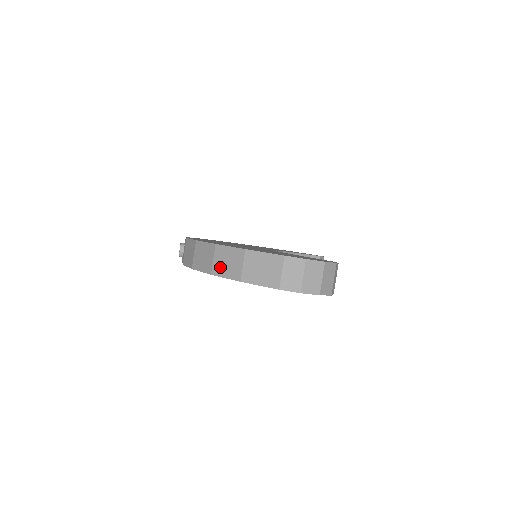
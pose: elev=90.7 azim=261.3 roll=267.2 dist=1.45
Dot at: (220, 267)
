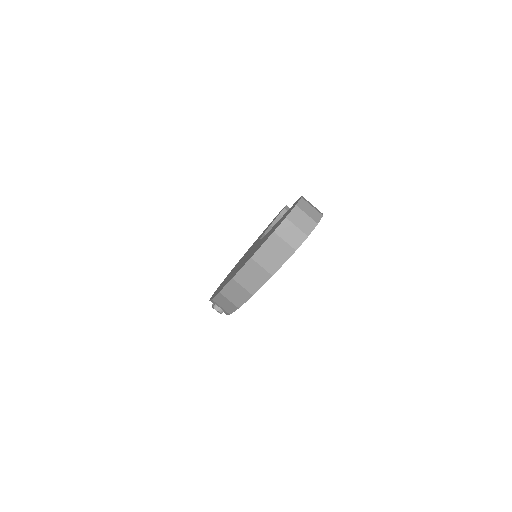
Dot at: (252, 285)
